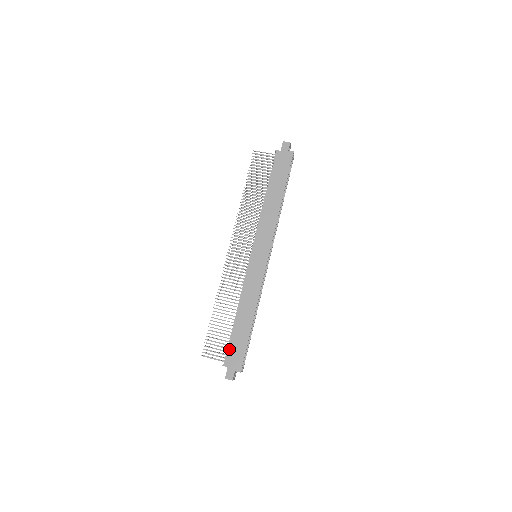
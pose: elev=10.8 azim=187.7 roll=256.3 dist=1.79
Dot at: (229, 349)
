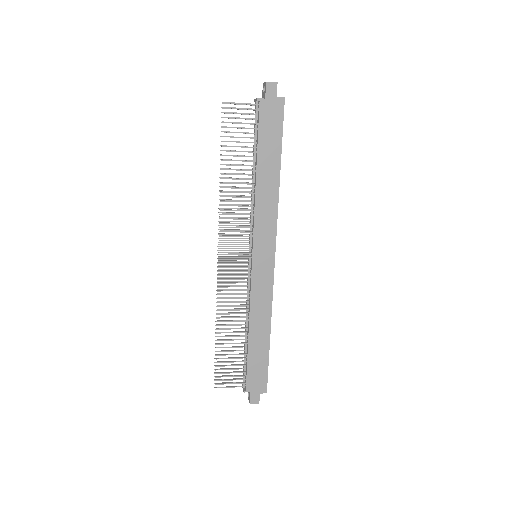
Dot at: (248, 374)
